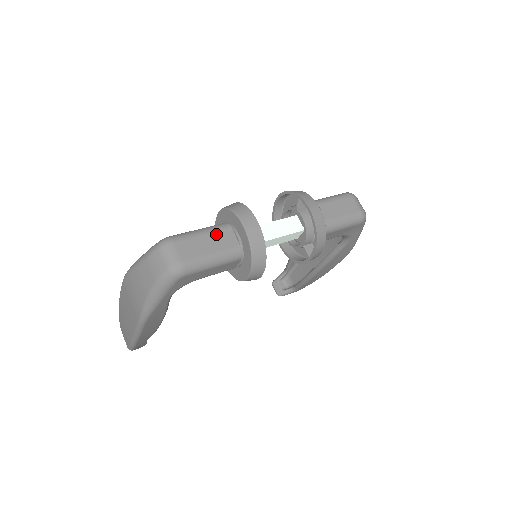
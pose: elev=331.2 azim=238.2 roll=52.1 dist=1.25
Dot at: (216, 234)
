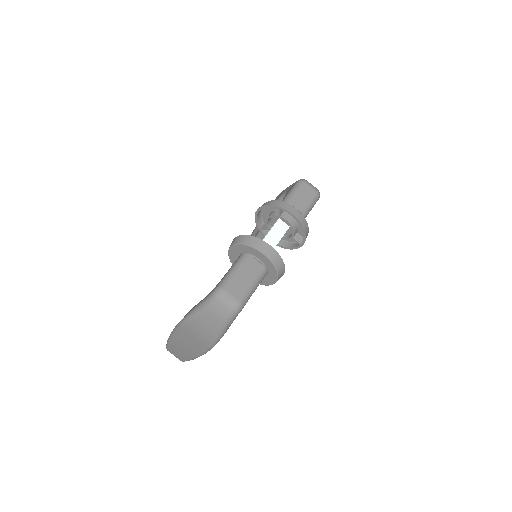
Dot at: (245, 267)
